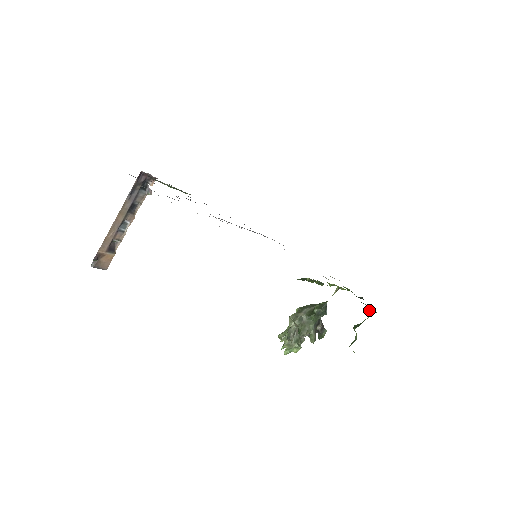
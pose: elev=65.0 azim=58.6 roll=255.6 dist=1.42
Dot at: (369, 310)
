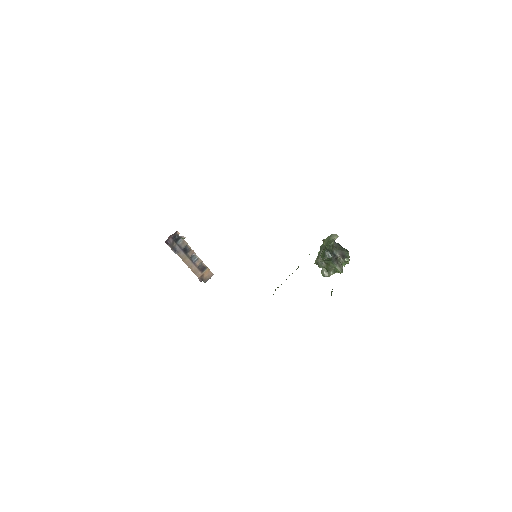
Dot at: occluded
